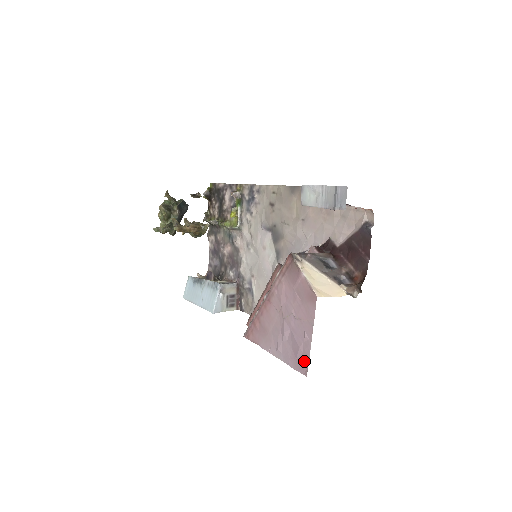
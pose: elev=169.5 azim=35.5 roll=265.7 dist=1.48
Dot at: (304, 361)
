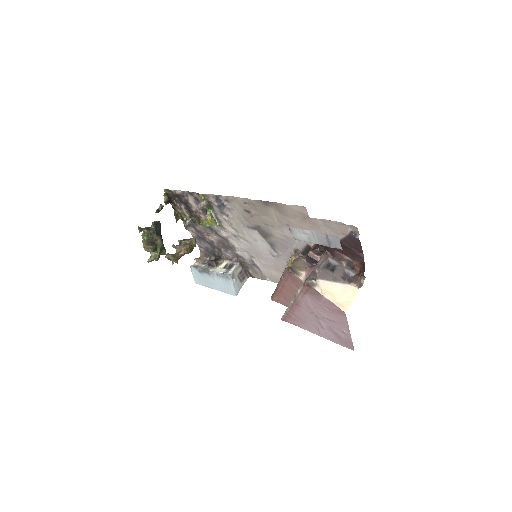
Dot at: (349, 343)
